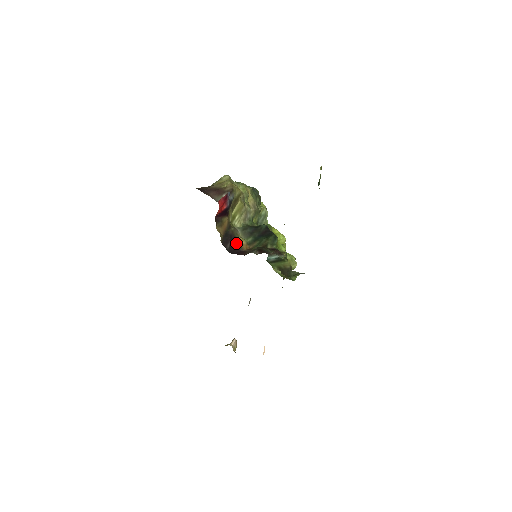
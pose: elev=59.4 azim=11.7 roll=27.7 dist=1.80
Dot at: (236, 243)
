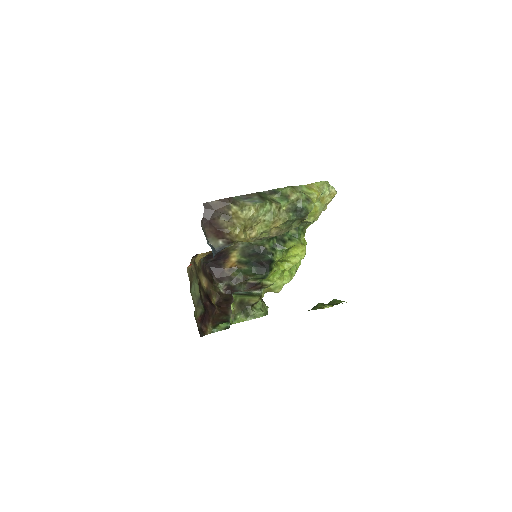
Dot at: (223, 259)
